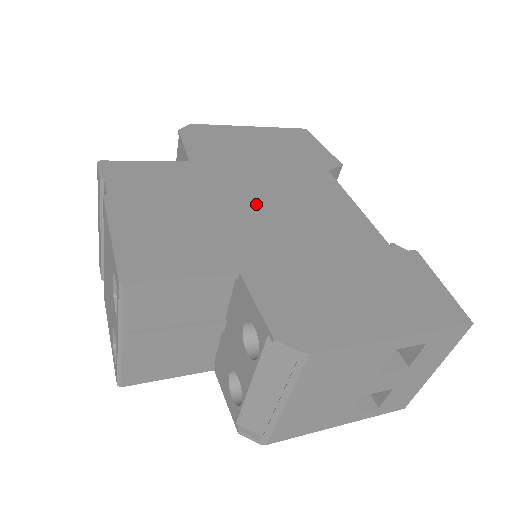
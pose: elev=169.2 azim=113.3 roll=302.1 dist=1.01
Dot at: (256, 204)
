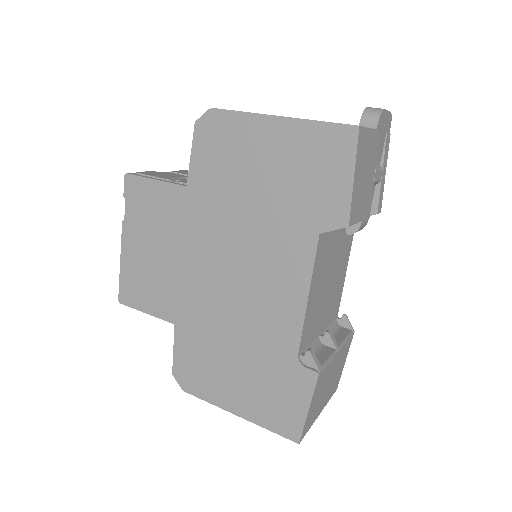
Dot at: (214, 264)
